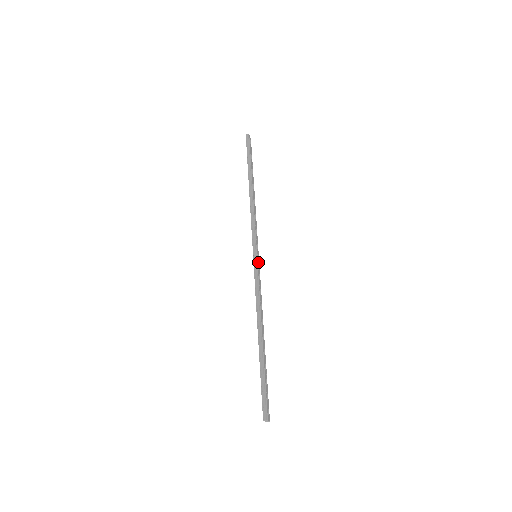
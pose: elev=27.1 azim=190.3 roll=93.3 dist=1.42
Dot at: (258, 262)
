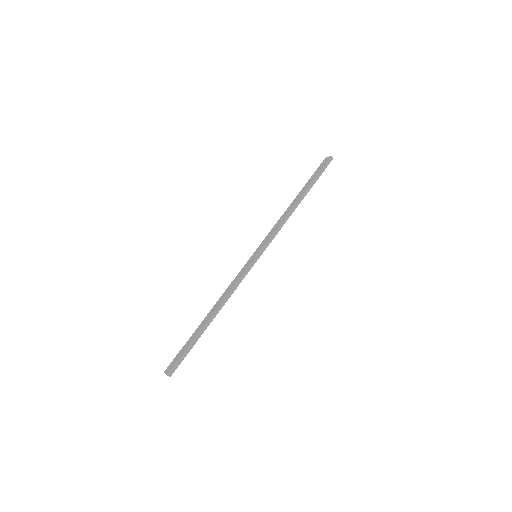
Dot at: occluded
